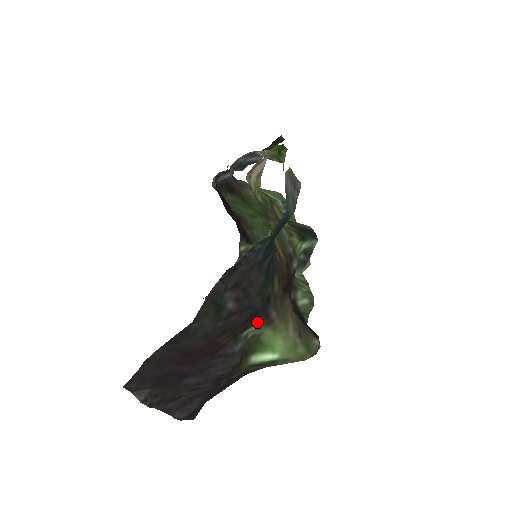
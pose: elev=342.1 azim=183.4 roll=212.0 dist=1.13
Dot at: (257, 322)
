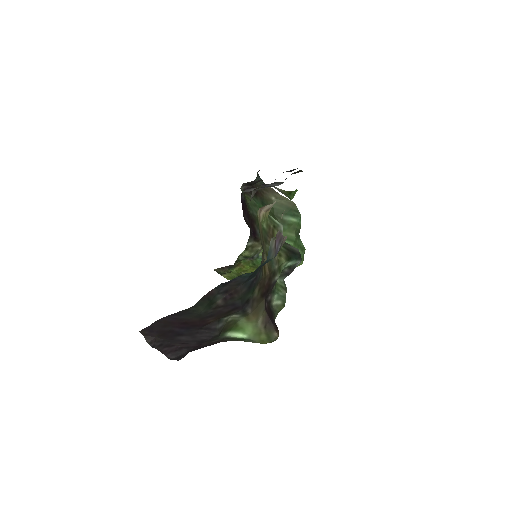
Dot at: (237, 313)
